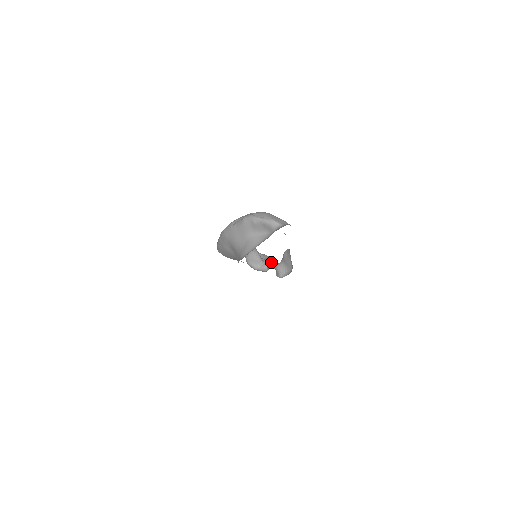
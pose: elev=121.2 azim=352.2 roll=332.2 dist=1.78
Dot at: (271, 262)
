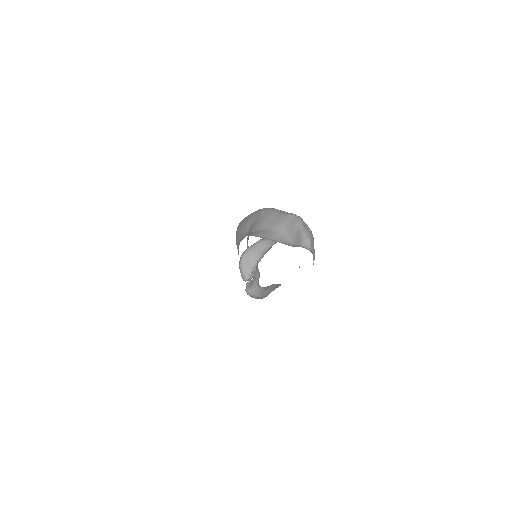
Dot at: (258, 274)
